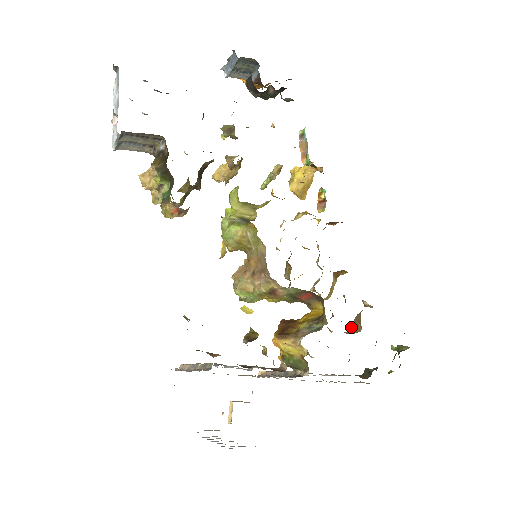
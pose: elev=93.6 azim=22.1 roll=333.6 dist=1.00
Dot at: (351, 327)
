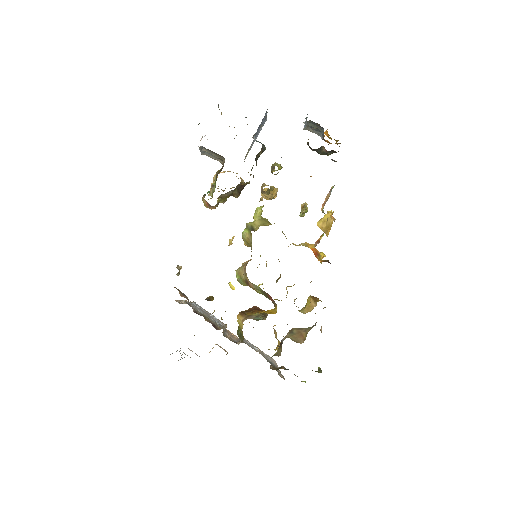
Dot at: (292, 335)
